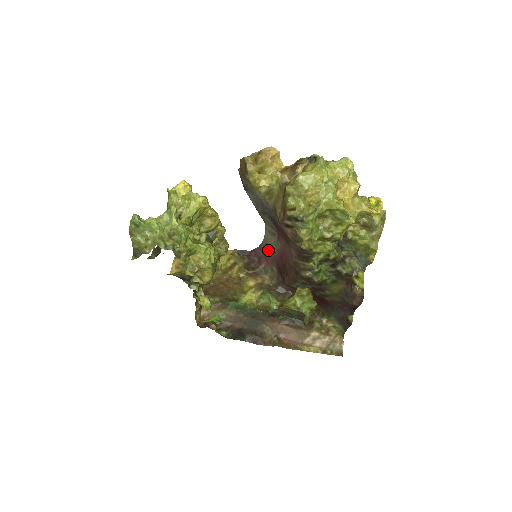
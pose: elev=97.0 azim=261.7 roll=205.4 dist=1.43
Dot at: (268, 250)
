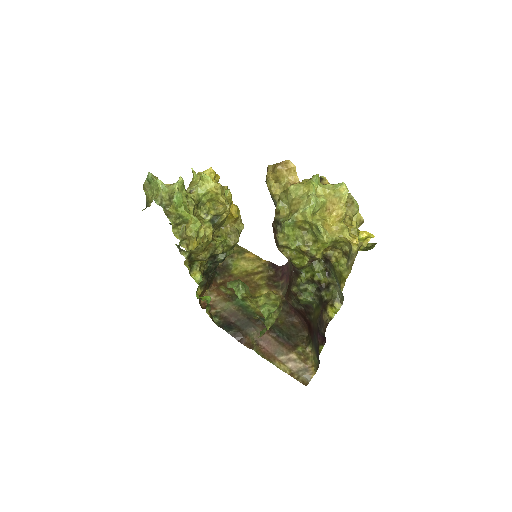
Dot at: occluded
